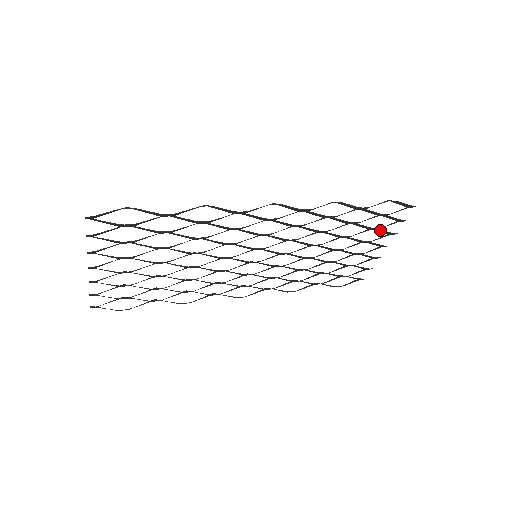
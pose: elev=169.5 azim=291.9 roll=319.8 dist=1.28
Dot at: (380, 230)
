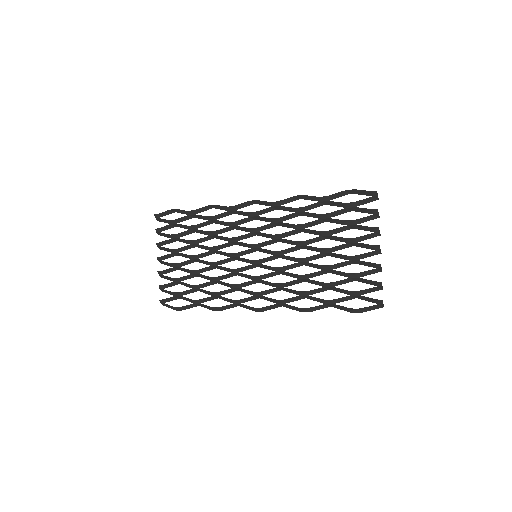
Dot at: (360, 226)
